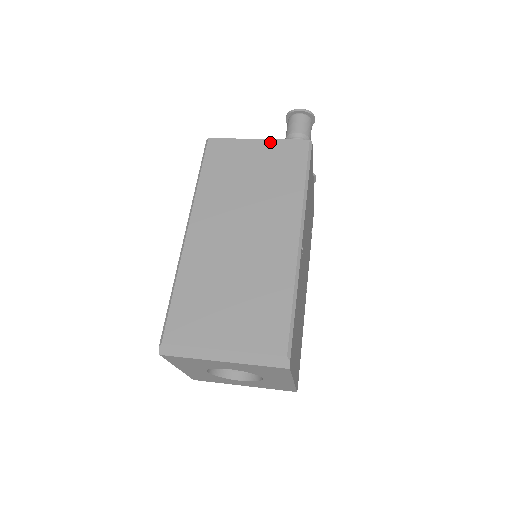
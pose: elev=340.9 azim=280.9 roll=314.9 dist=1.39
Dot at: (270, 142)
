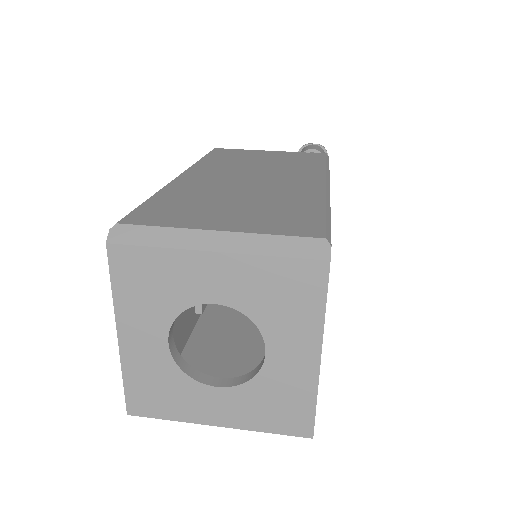
Dot at: (283, 152)
